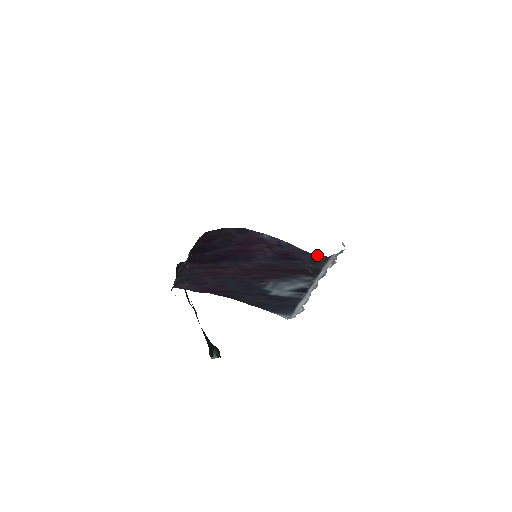
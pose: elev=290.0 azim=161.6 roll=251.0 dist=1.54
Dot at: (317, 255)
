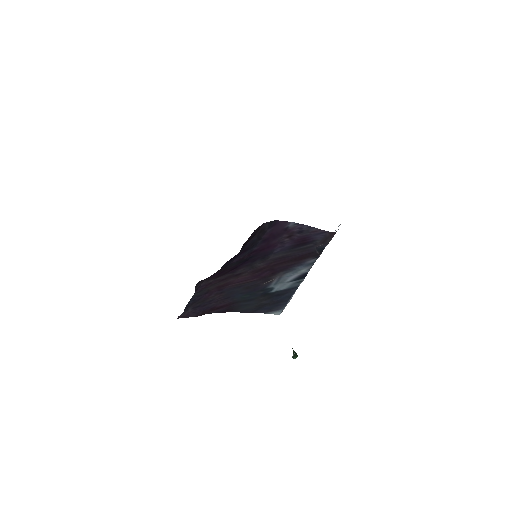
Dot at: (331, 232)
